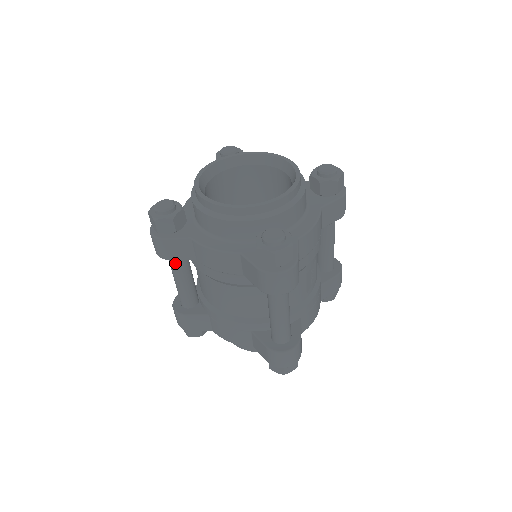
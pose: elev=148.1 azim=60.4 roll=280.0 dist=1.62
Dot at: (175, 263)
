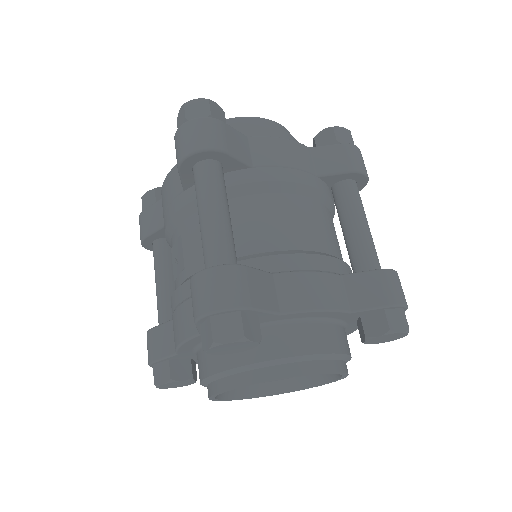
Dot at: (219, 176)
